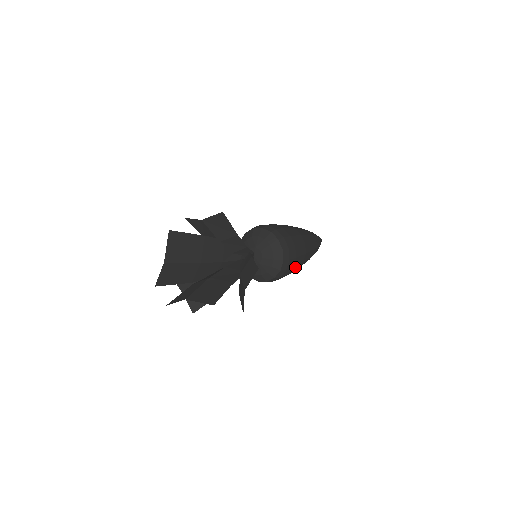
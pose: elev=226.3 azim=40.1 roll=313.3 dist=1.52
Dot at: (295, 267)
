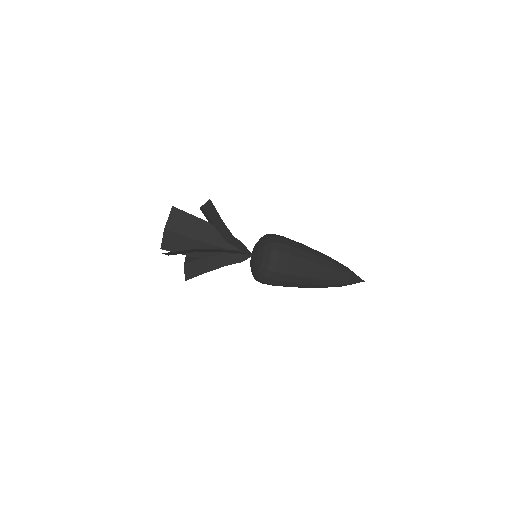
Dot at: (291, 276)
